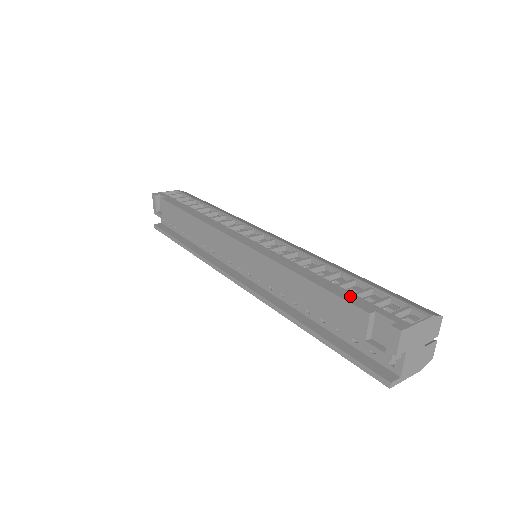
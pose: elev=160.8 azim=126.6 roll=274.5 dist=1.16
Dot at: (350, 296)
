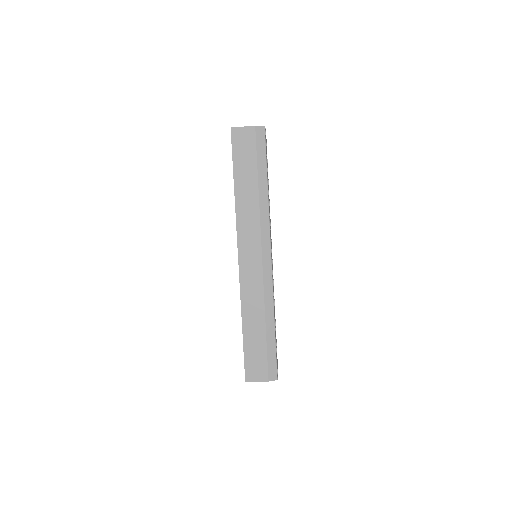
Dot at: occluded
